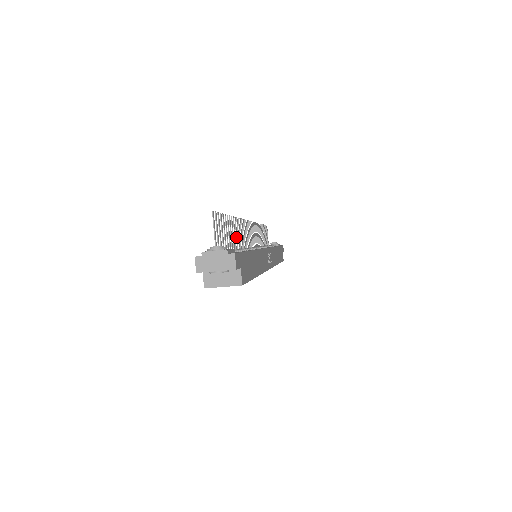
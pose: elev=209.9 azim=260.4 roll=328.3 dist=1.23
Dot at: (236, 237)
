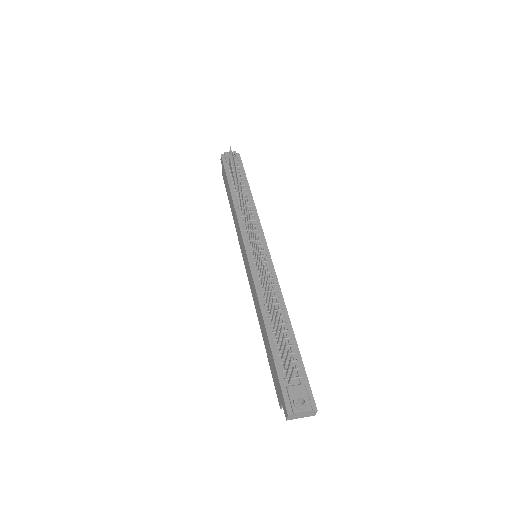
Dot at: (269, 302)
